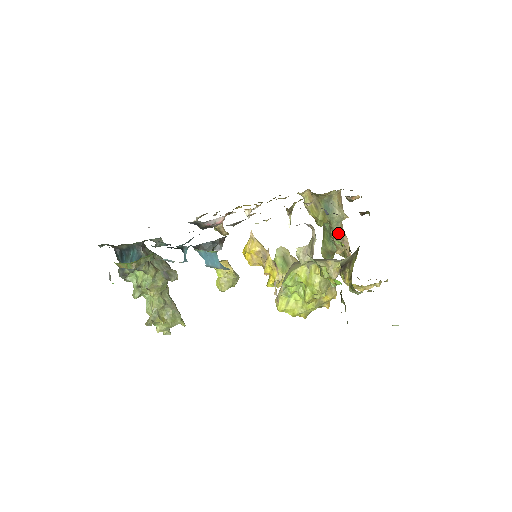
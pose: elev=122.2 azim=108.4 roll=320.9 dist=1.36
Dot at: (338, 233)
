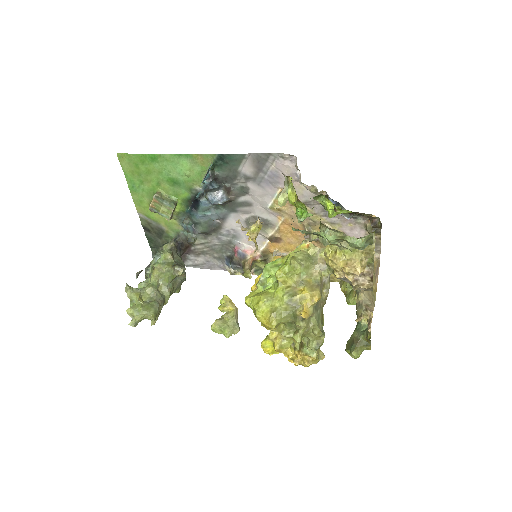
Dot at: (360, 290)
